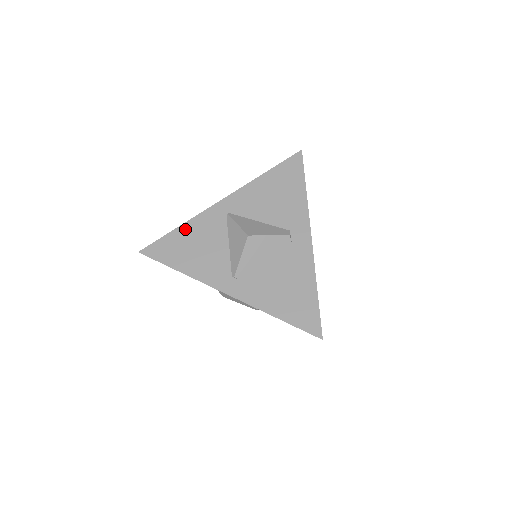
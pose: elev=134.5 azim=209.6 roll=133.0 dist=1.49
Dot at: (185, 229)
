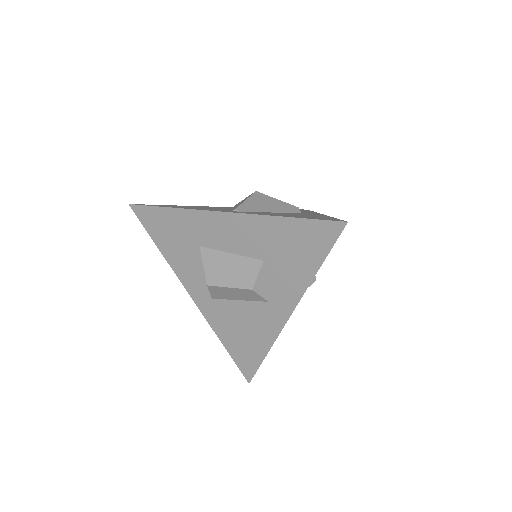
Dot at: occluded
